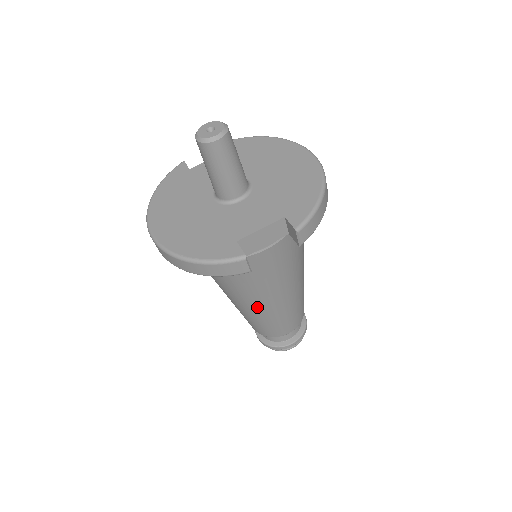
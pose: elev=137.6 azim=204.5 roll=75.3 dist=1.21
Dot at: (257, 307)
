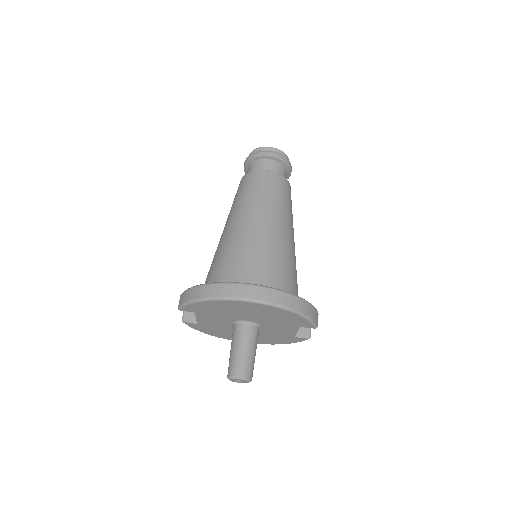
Dot at: occluded
